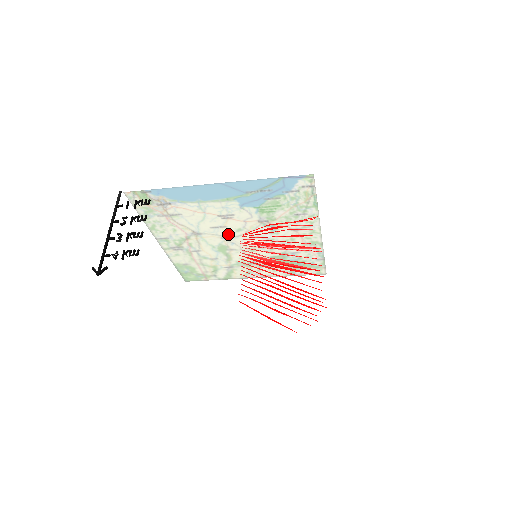
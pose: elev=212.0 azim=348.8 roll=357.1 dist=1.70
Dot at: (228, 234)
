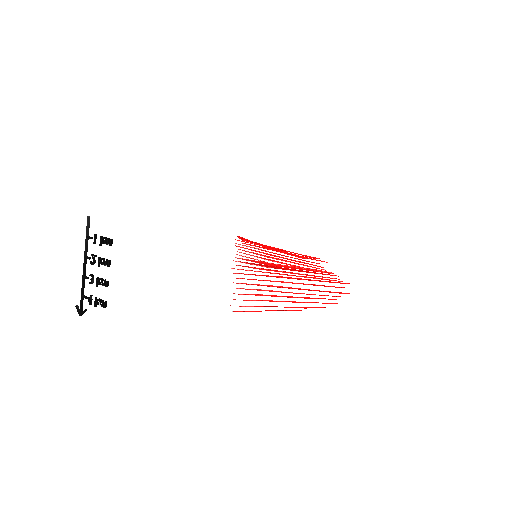
Dot at: occluded
